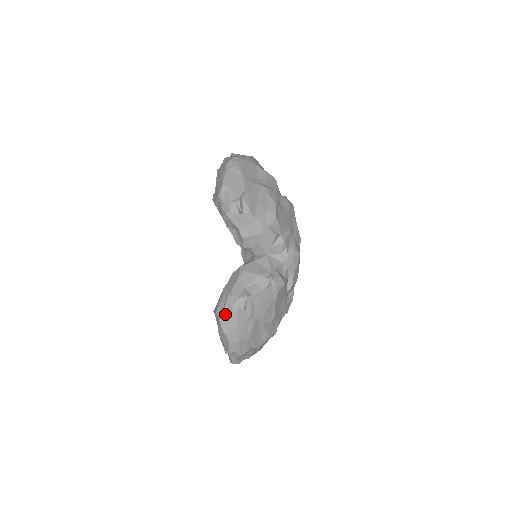
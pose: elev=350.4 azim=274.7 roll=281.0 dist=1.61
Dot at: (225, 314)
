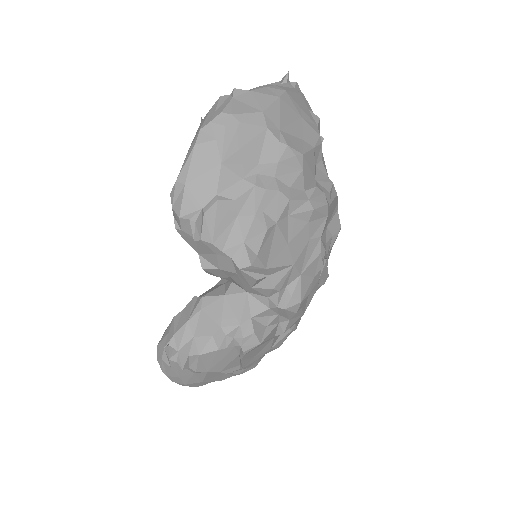
Dot at: (162, 359)
